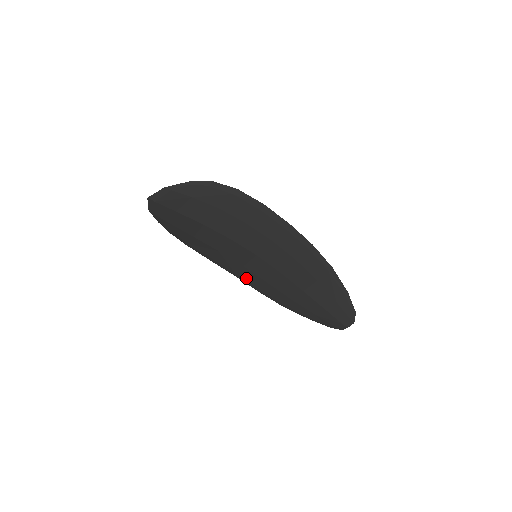
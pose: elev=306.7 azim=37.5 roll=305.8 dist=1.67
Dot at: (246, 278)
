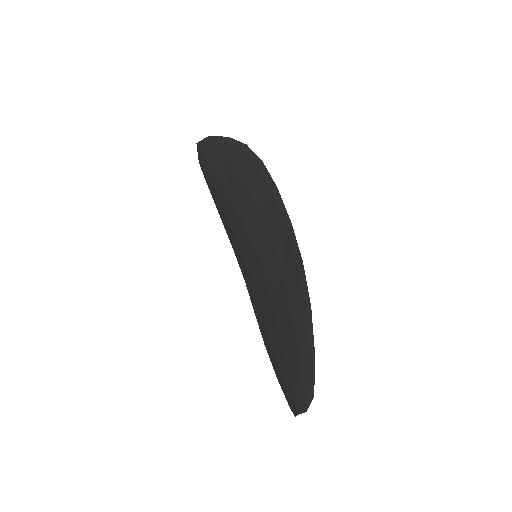
Dot at: (250, 290)
